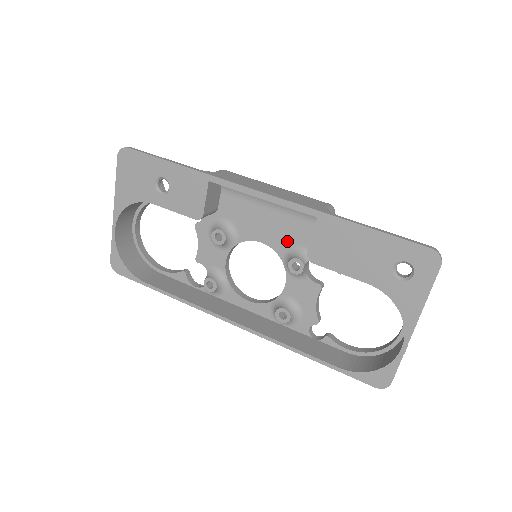
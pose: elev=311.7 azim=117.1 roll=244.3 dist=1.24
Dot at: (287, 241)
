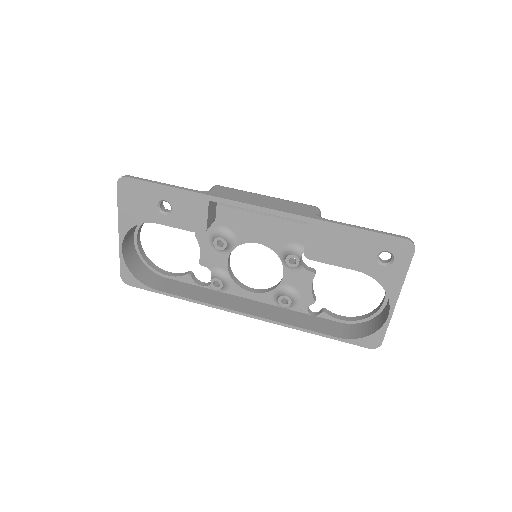
Dot at: (281, 240)
